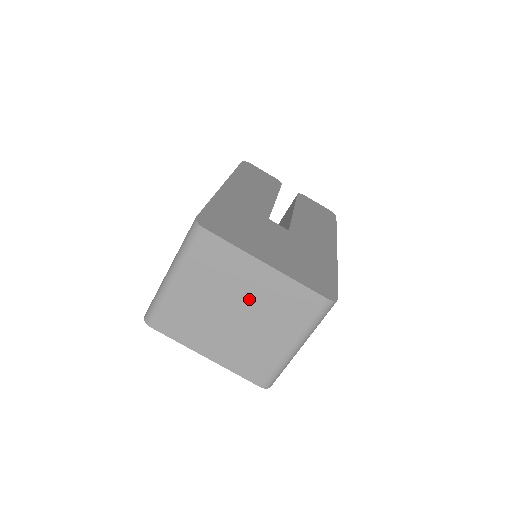
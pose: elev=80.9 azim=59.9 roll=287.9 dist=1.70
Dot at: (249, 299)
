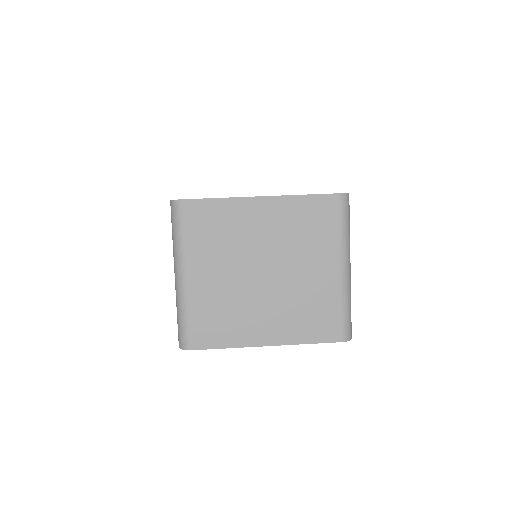
Dot at: (268, 246)
